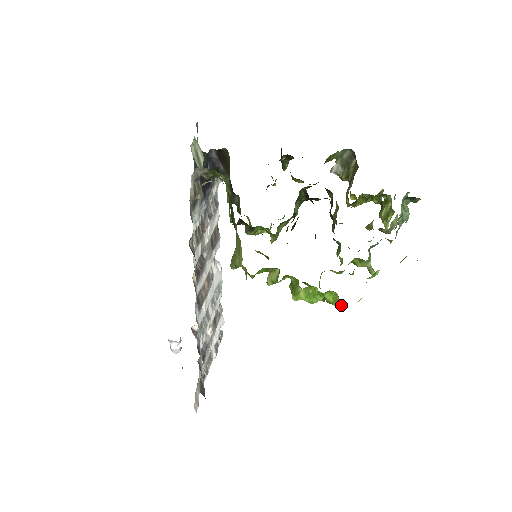
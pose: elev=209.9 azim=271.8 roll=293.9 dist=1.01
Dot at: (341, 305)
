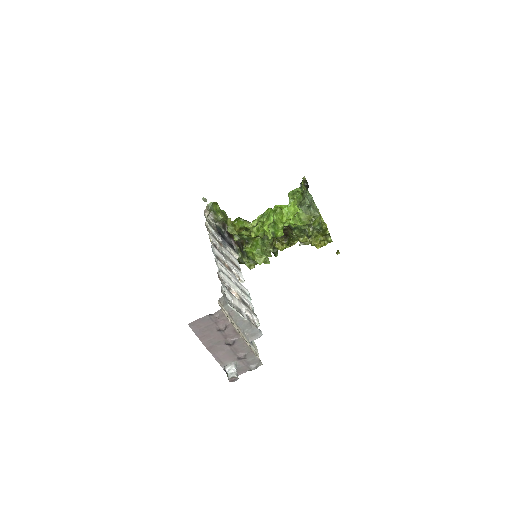
Dot at: (282, 208)
